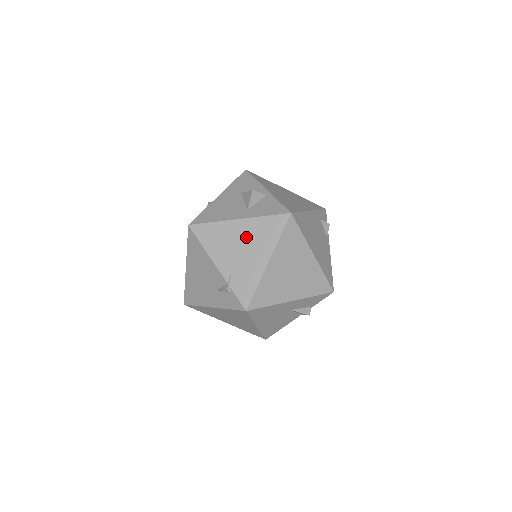
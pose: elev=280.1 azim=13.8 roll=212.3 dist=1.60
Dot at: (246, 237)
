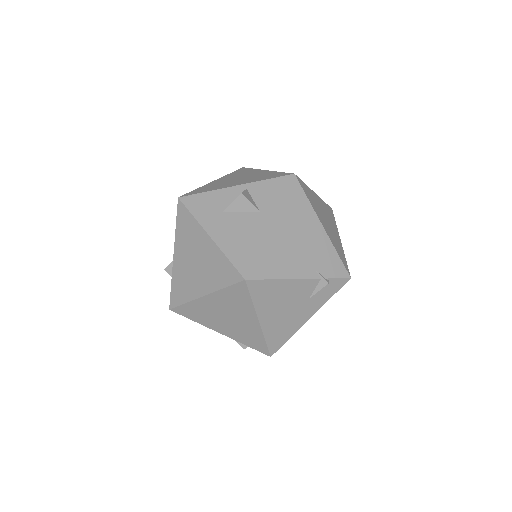
Dot at: (291, 230)
